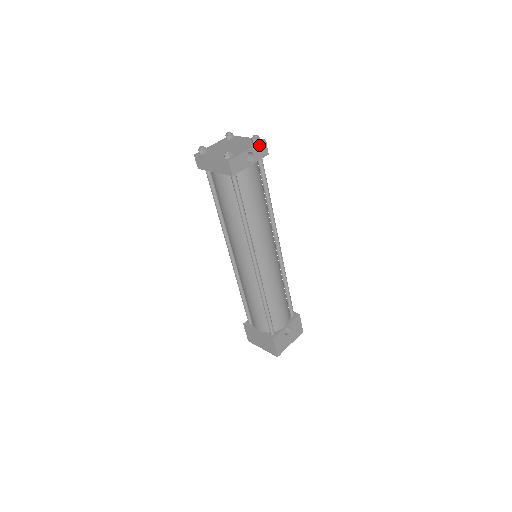
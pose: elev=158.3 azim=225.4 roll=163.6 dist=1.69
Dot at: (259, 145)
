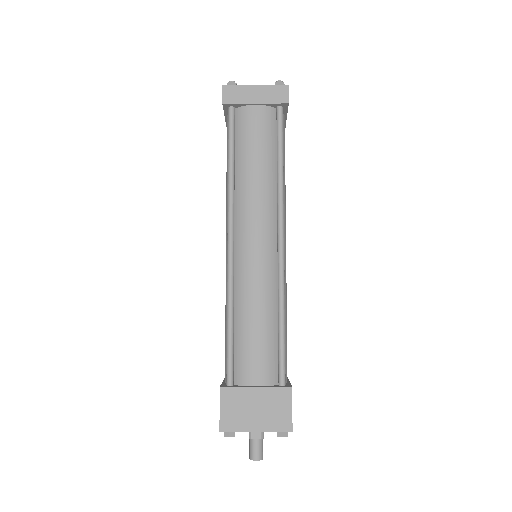
Dot at: occluded
